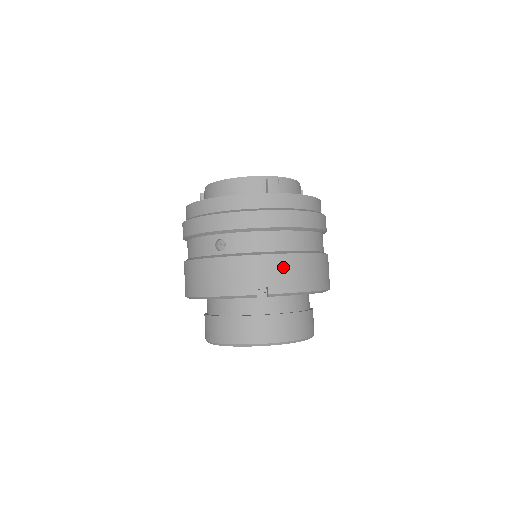
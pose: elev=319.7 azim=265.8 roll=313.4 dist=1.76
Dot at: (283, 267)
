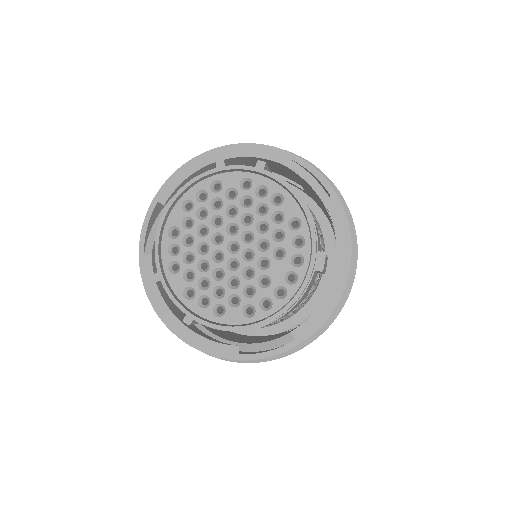
Dot at: occluded
